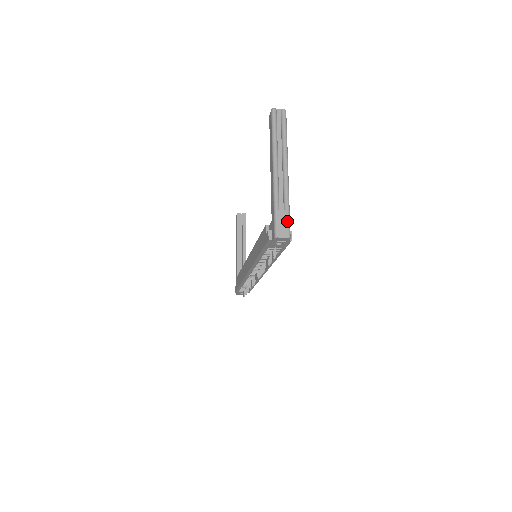
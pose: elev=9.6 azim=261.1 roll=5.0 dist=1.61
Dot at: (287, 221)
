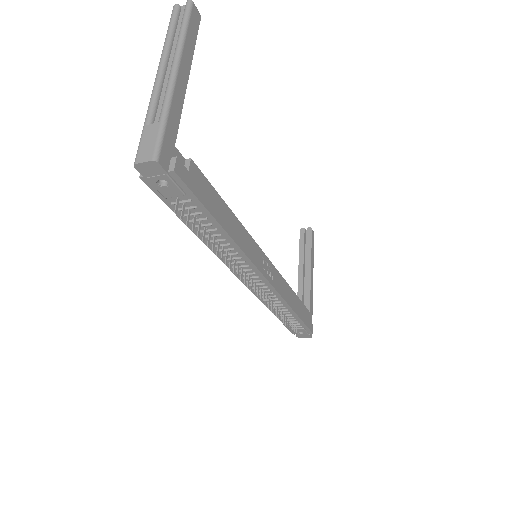
Dot at: (156, 137)
